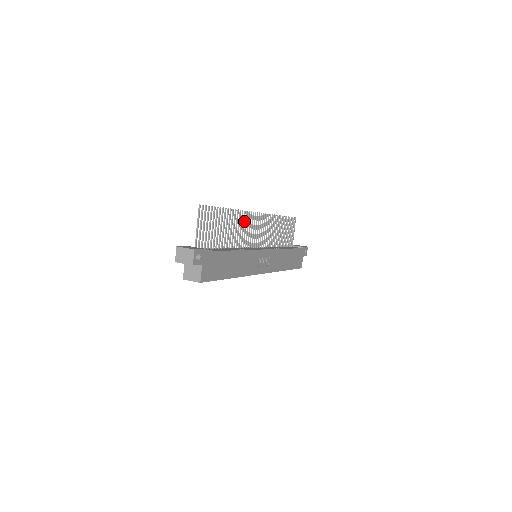
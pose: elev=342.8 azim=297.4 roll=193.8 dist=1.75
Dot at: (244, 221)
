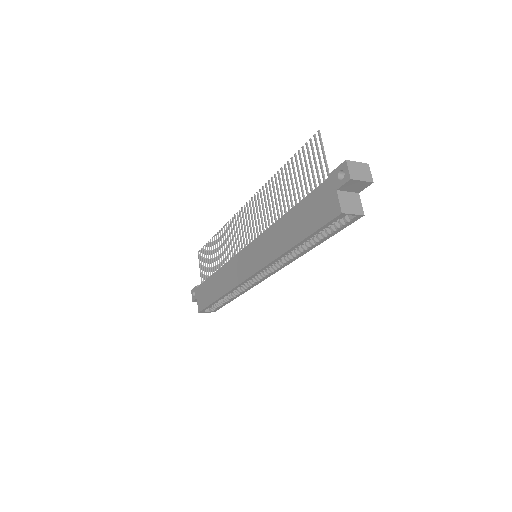
Dot at: (262, 201)
